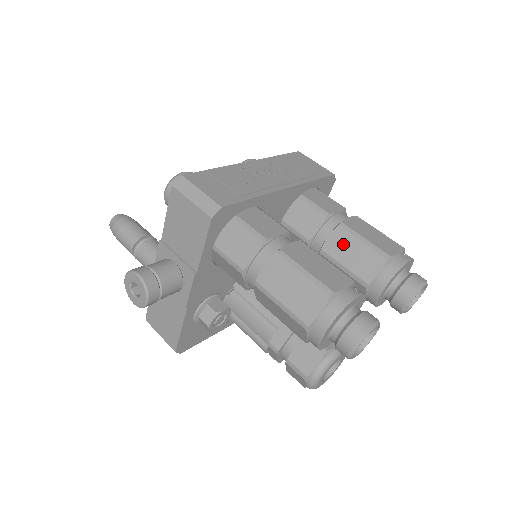
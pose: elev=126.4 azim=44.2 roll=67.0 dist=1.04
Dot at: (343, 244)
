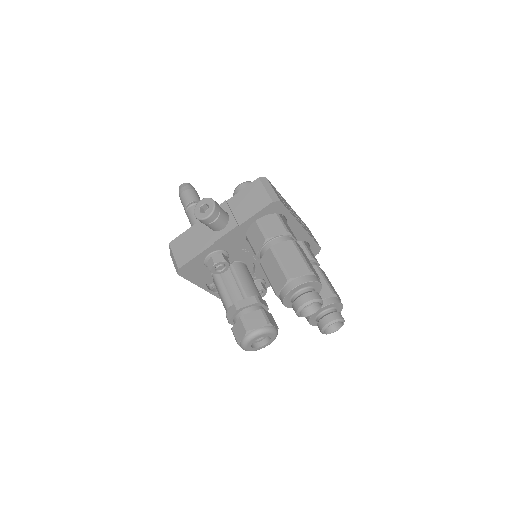
Dot at: occluded
